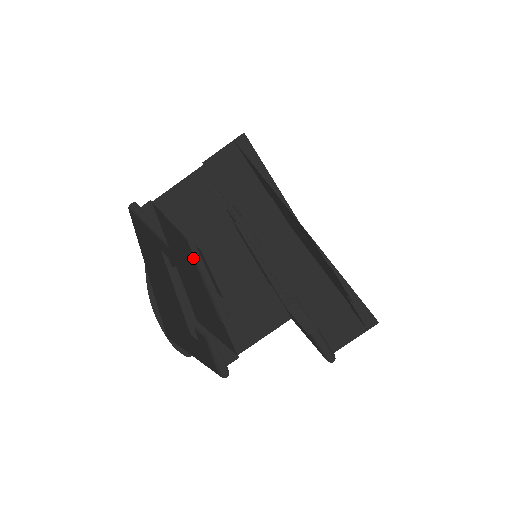
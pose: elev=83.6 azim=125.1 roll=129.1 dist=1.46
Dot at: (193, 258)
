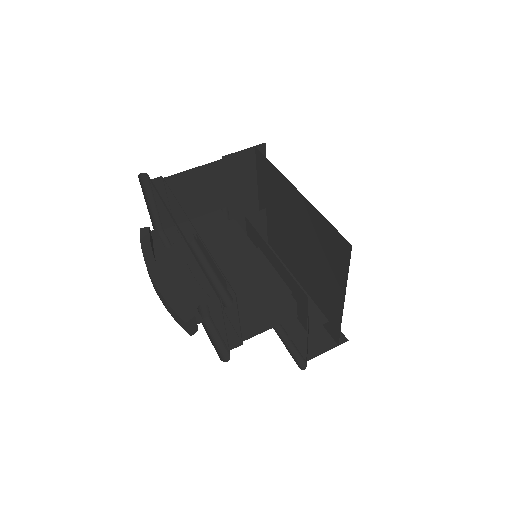
Dot at: occluded
